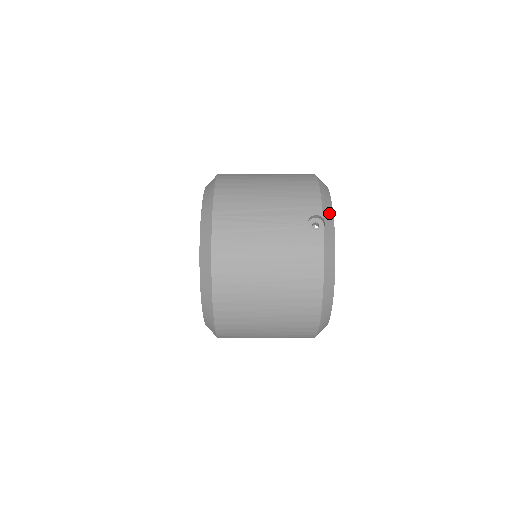
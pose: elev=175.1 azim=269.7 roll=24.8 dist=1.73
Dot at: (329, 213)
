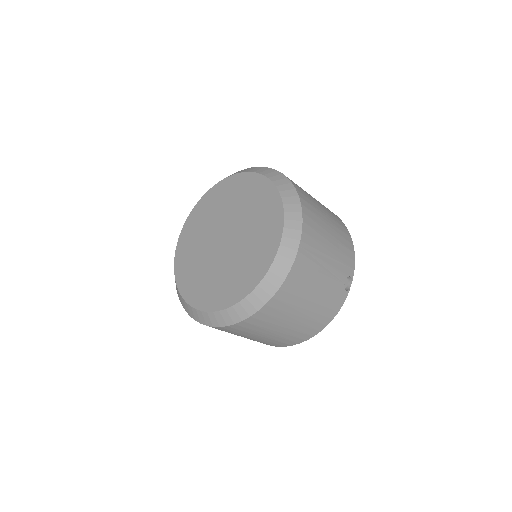
Dot at: occluded
